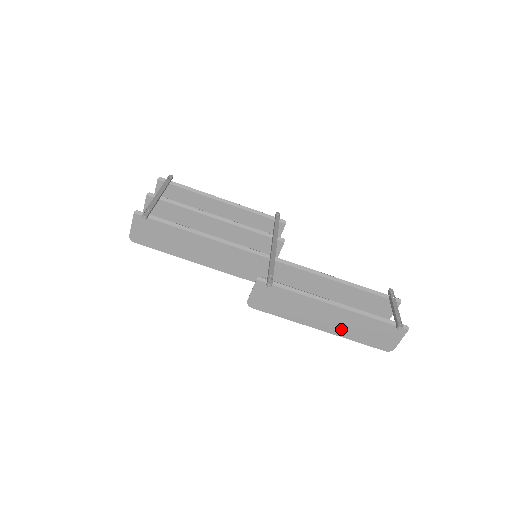
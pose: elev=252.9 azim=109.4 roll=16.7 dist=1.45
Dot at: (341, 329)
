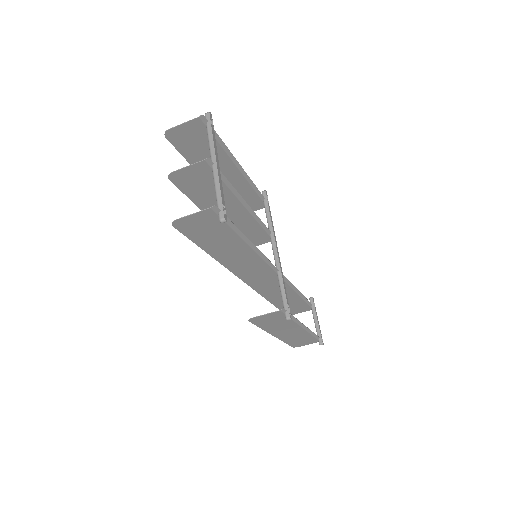
Dot at: (287, 337)
